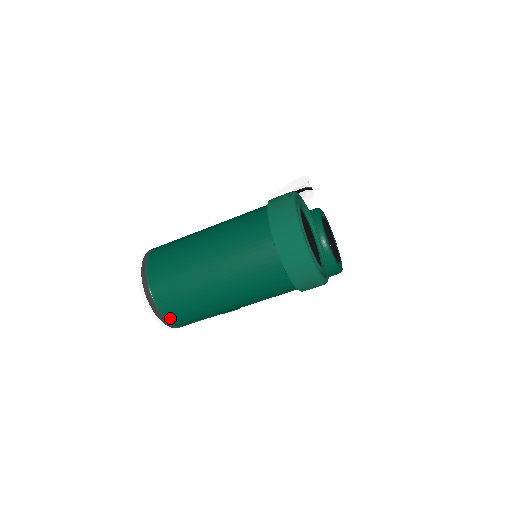
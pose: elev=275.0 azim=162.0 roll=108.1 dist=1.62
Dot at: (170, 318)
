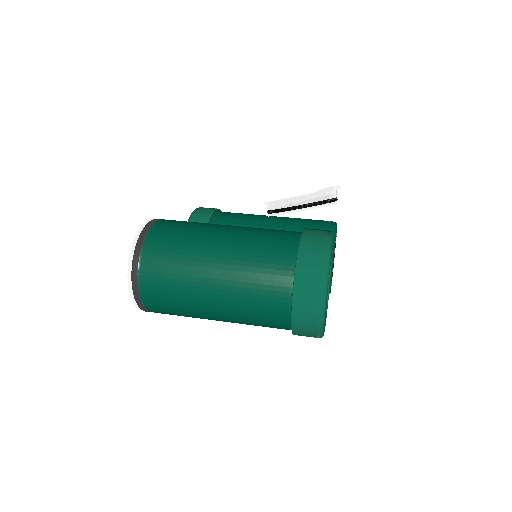
Dot at: (149, 307)
